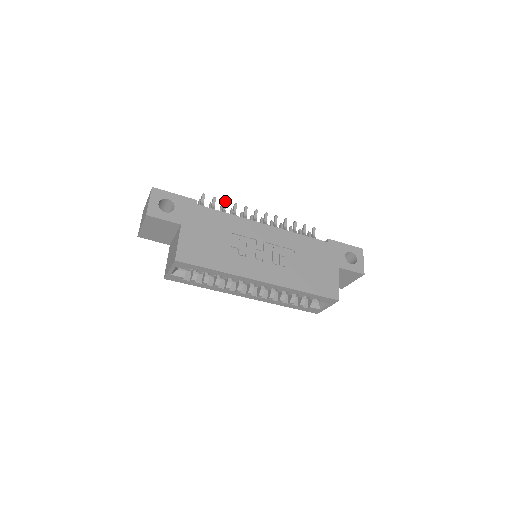
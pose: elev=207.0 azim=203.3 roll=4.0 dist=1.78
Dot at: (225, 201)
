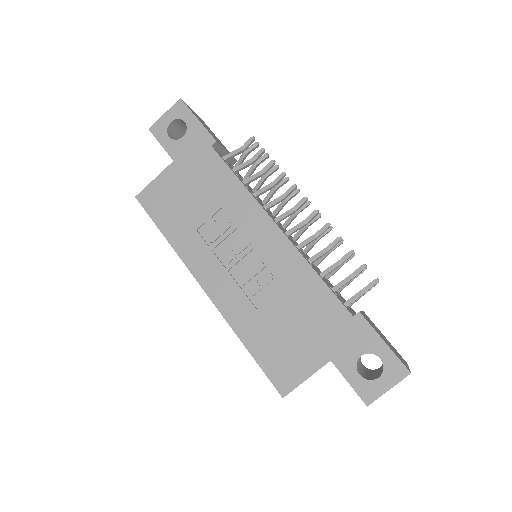
Dot at: (272, 161)
